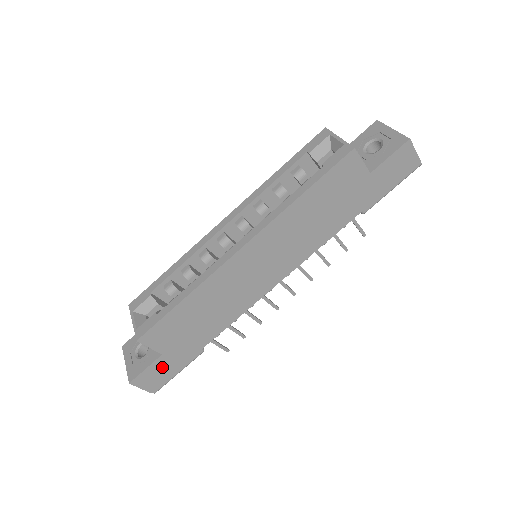
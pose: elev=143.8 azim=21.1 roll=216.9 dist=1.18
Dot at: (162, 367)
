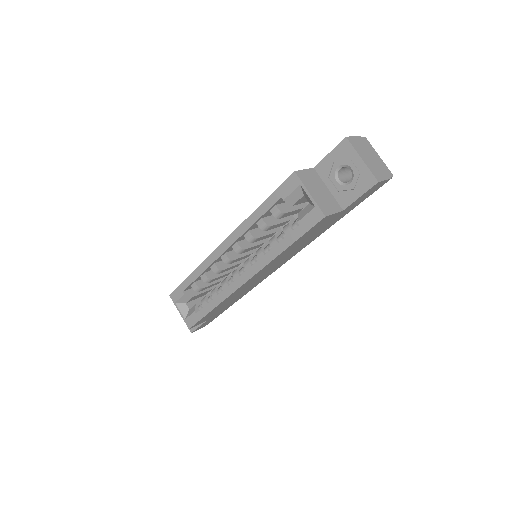
Dot at: (209, 320)
